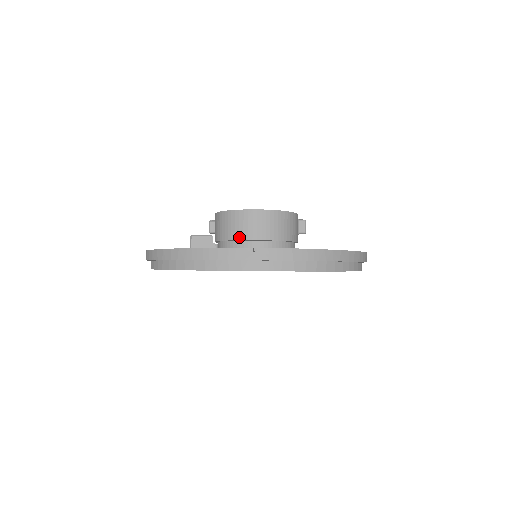
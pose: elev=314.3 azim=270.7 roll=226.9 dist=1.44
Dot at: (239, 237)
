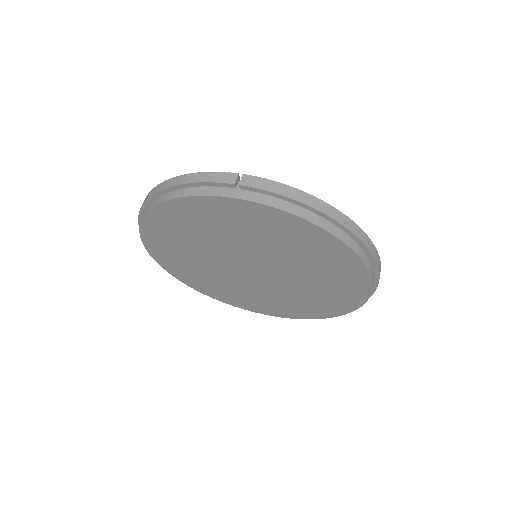
Dot at: occluded
